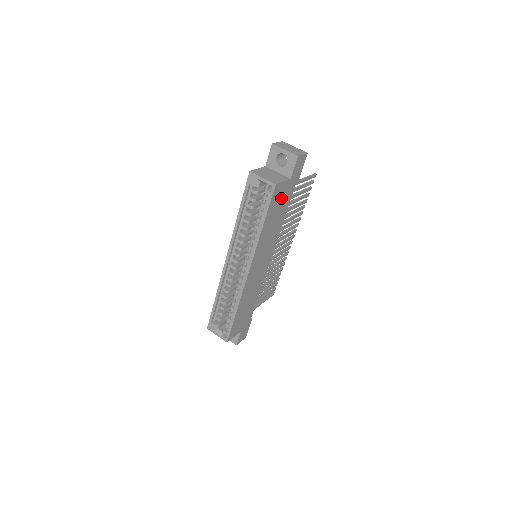
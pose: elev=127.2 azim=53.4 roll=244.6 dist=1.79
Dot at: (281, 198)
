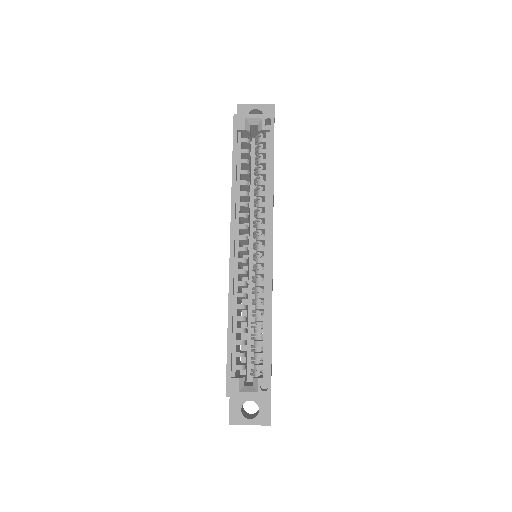
Dot at: occluded
